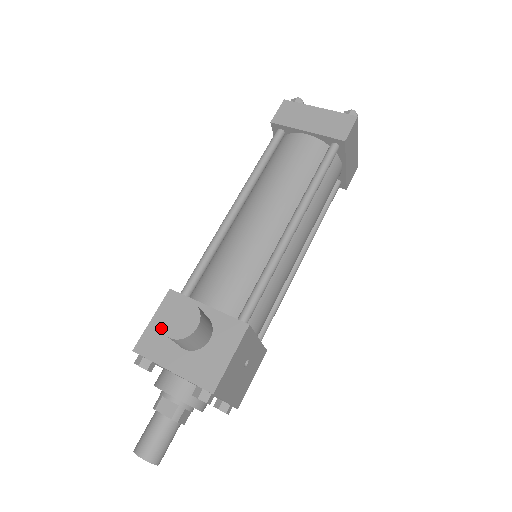
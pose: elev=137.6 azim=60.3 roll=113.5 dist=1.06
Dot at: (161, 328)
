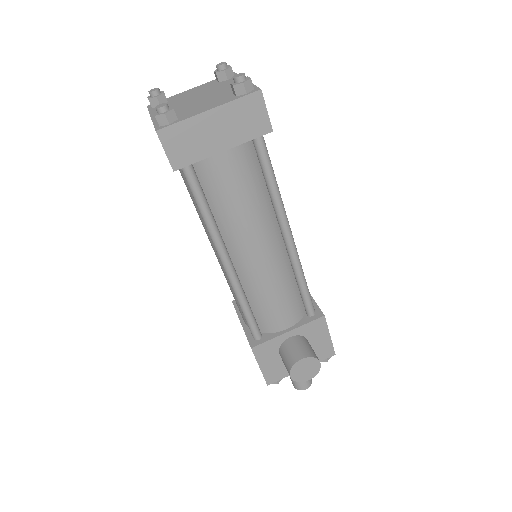
Dot at: occluded
